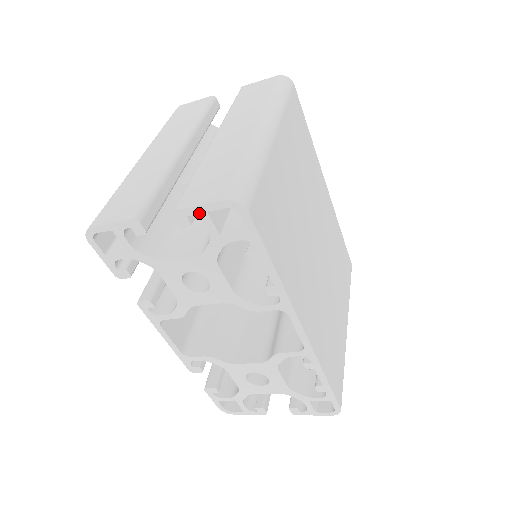
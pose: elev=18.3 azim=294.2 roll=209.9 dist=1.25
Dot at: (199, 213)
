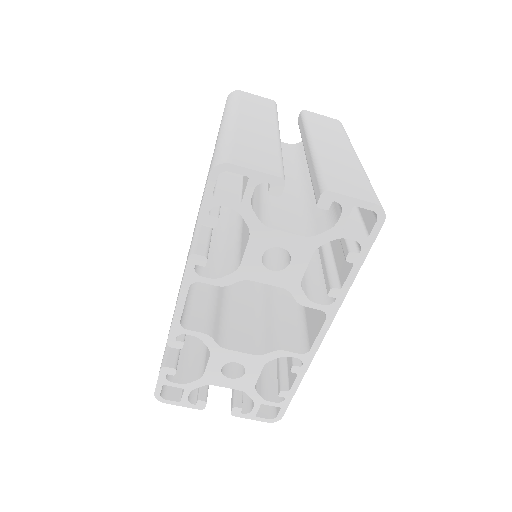
Dot at: (346, 203)
